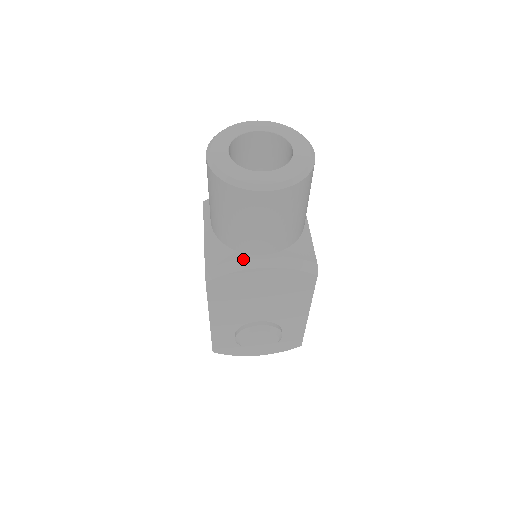
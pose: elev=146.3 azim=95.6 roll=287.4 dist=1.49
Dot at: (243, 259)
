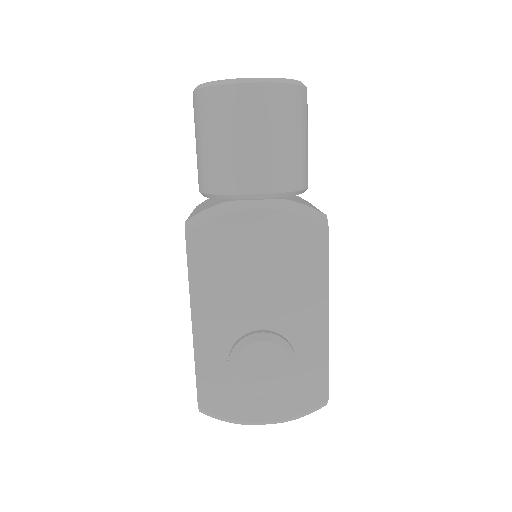
Dot at: (232, 201)
